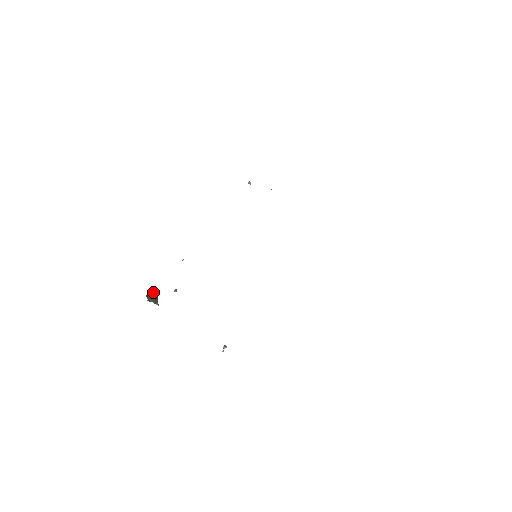
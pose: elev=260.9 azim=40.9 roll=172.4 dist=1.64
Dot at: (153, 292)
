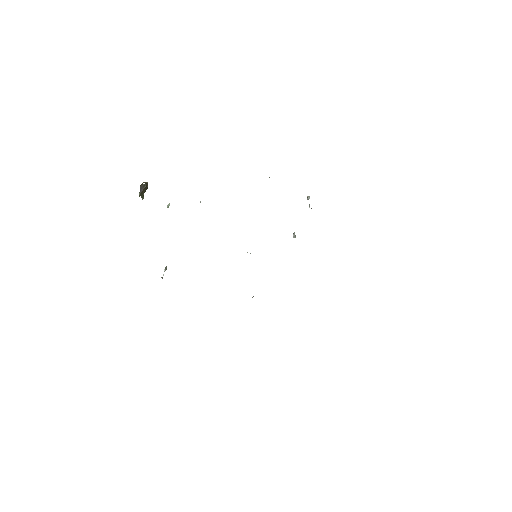
Dot at: (147, 182)
